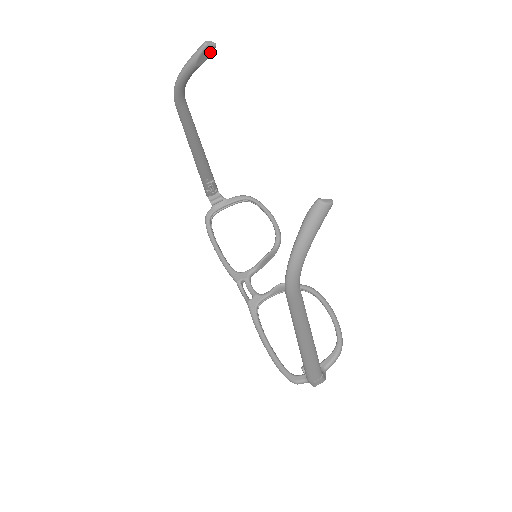
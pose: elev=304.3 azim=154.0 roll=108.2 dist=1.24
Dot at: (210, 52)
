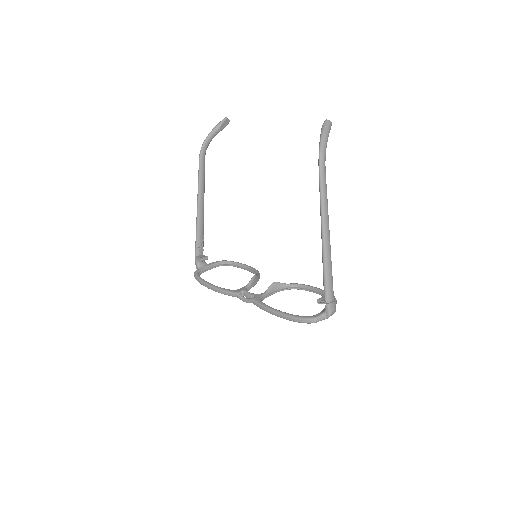
Dot at: (227, 124)
